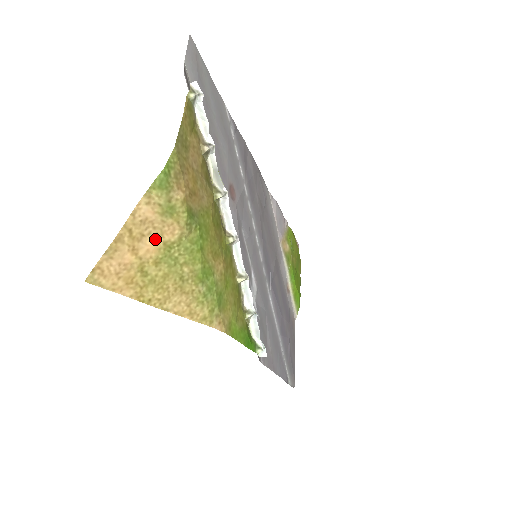
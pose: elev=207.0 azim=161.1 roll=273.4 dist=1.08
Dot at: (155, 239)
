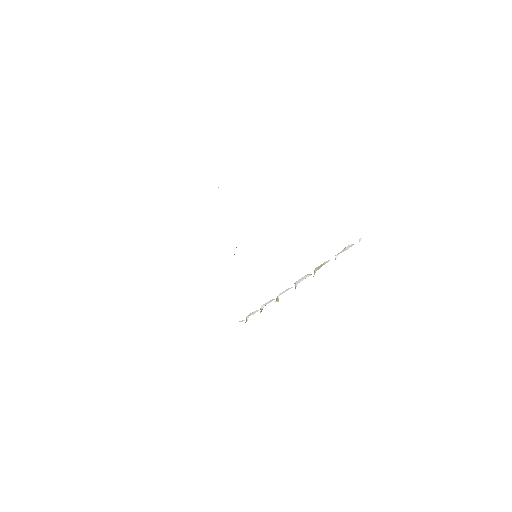
Dot at: occluded
